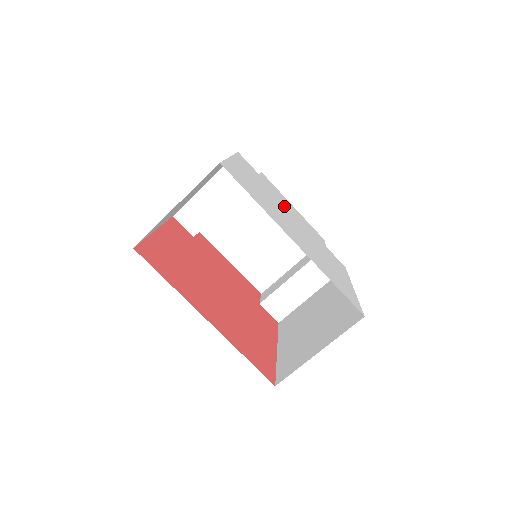
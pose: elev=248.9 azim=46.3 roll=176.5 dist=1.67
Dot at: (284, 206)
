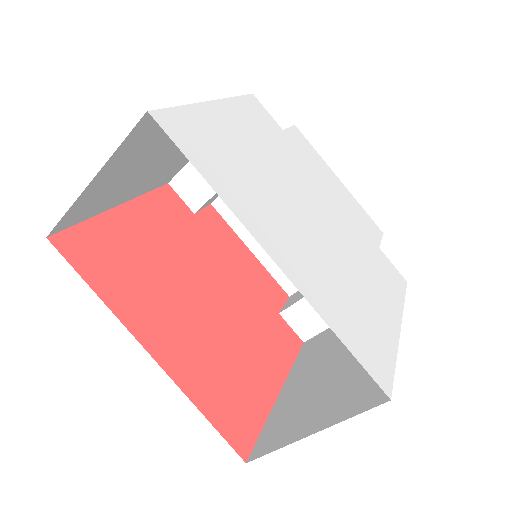
Dot at: (309, 182)
